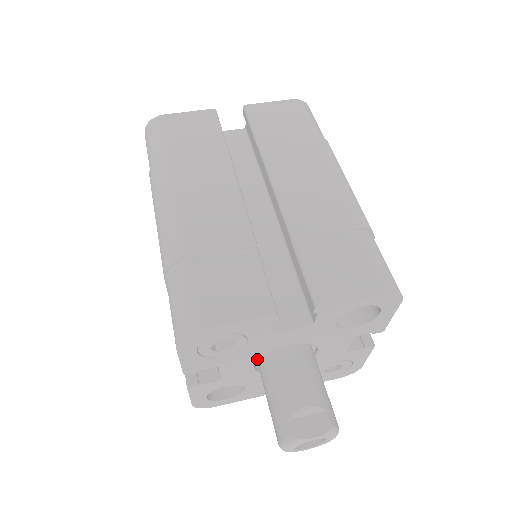
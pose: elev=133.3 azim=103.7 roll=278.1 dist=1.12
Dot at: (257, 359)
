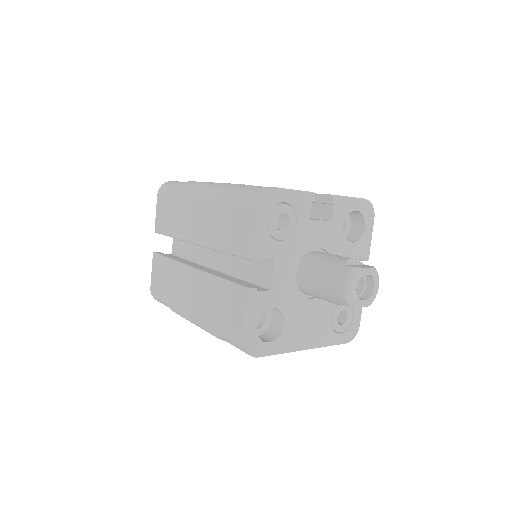
Dot at: (298, 262)
